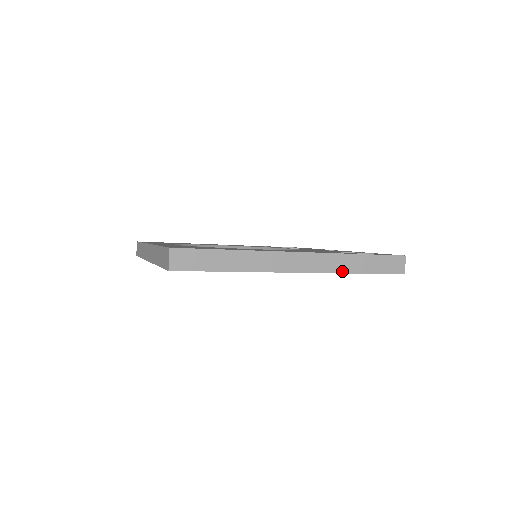
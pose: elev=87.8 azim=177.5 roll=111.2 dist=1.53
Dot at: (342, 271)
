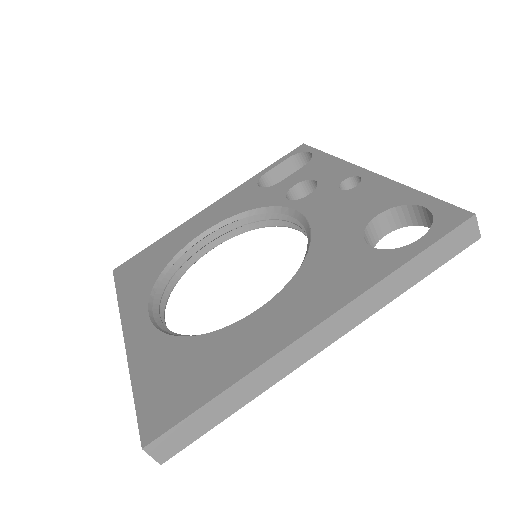
Dot at: (385, 302)
